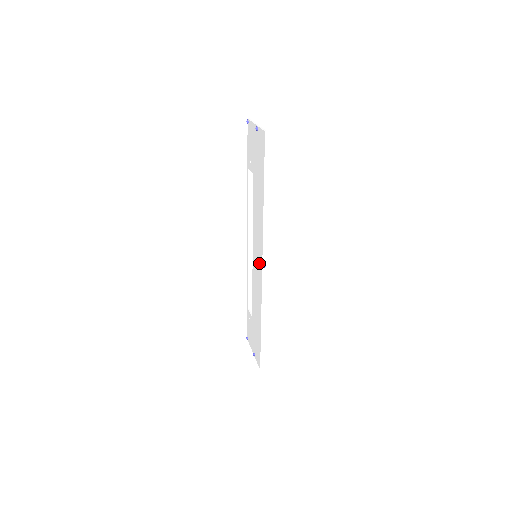
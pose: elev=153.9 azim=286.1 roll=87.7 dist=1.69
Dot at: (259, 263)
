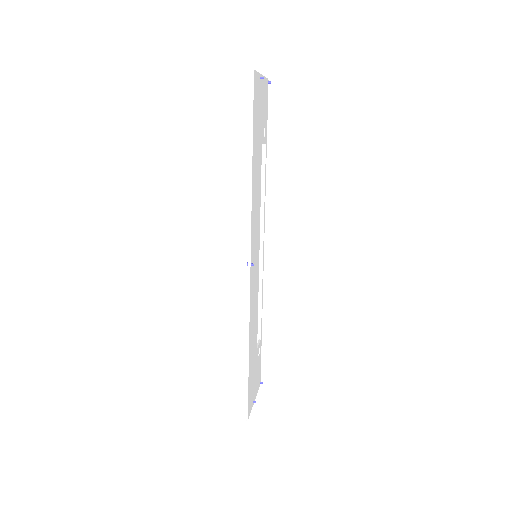
Dot at: occluded
